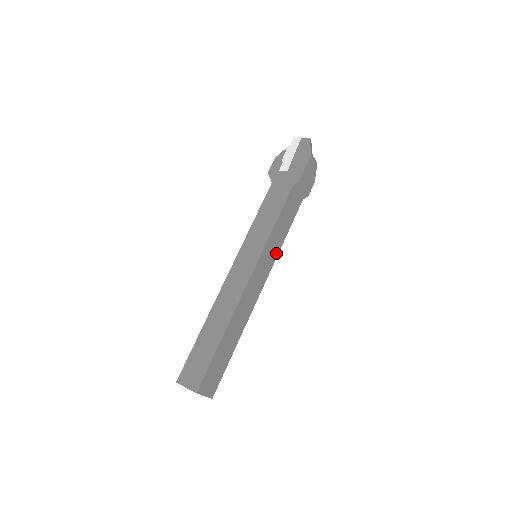
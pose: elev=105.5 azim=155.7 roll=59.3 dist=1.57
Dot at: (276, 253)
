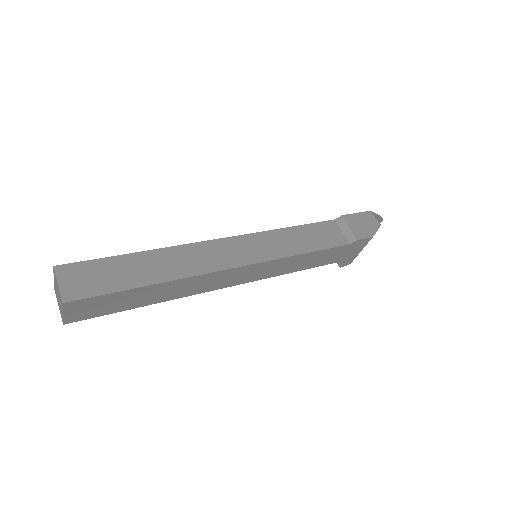
Dot at: (281, 254)
